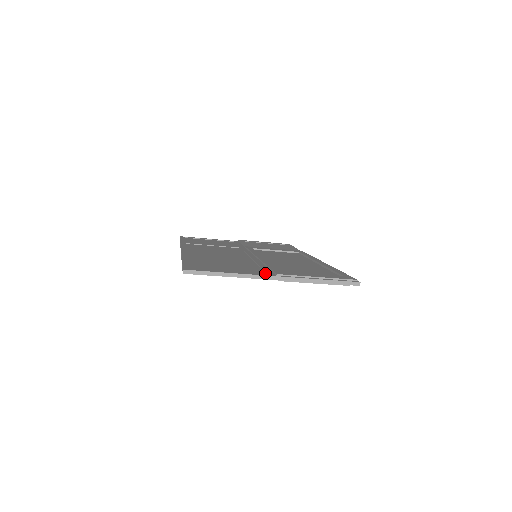
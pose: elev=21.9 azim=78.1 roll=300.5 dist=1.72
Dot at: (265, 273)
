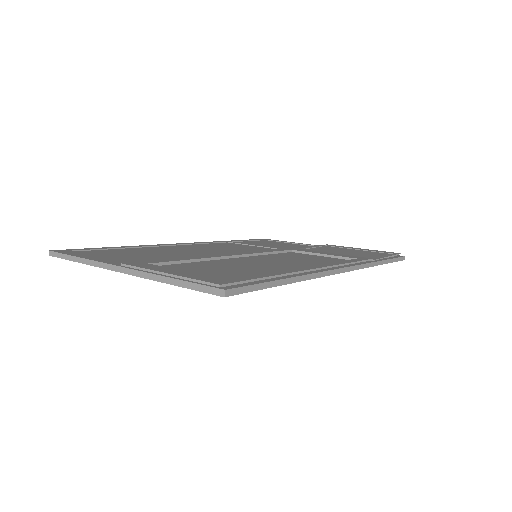
Dot at: occluded
